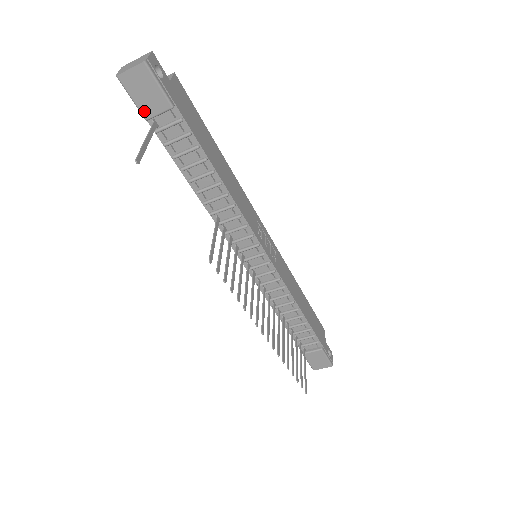
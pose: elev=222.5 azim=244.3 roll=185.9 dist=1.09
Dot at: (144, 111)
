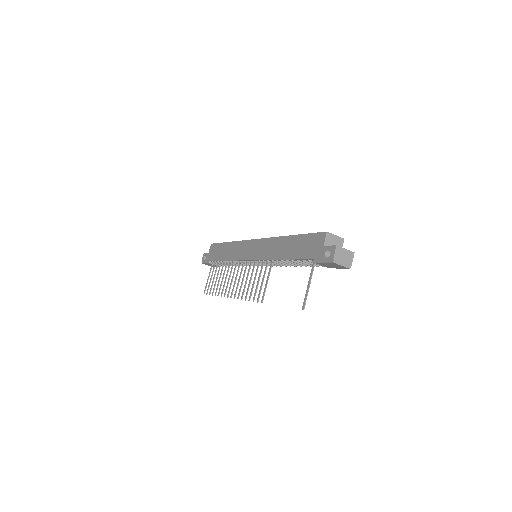
Dot at: (319, 263)
